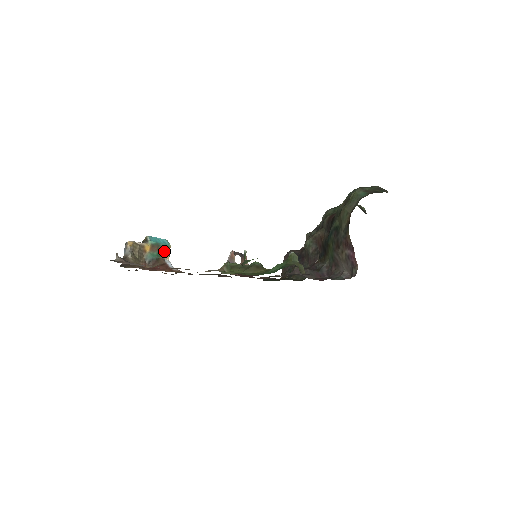
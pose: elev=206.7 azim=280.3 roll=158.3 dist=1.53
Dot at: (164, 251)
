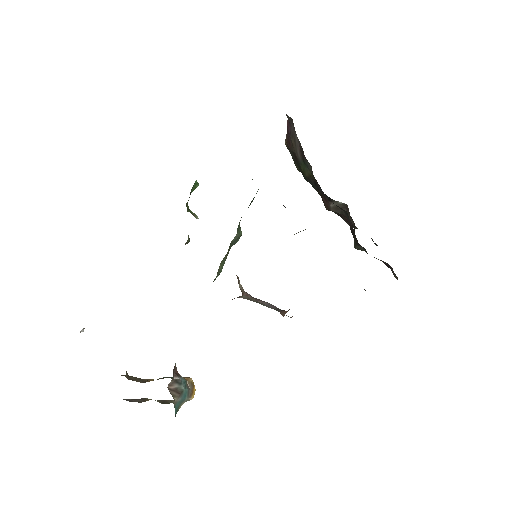
Dot at: occluded
